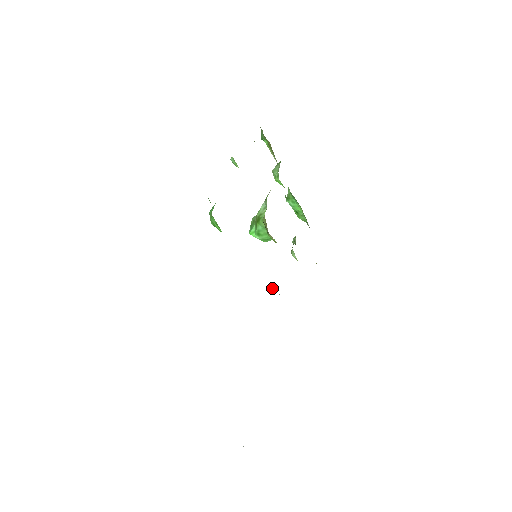
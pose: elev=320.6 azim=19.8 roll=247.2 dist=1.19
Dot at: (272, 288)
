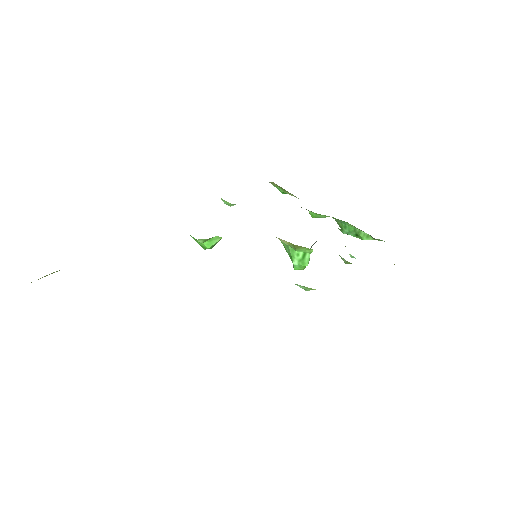
Dot at: (295, 284)
